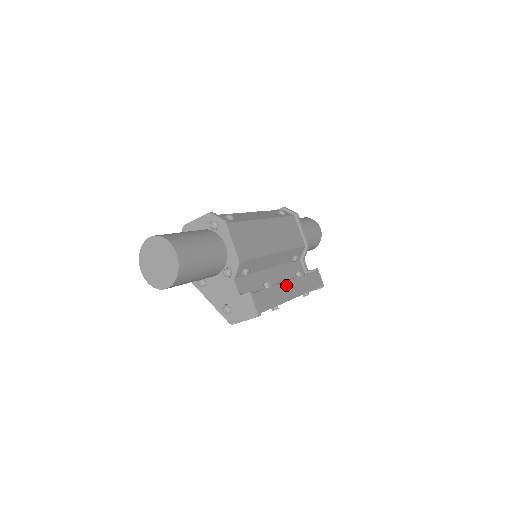
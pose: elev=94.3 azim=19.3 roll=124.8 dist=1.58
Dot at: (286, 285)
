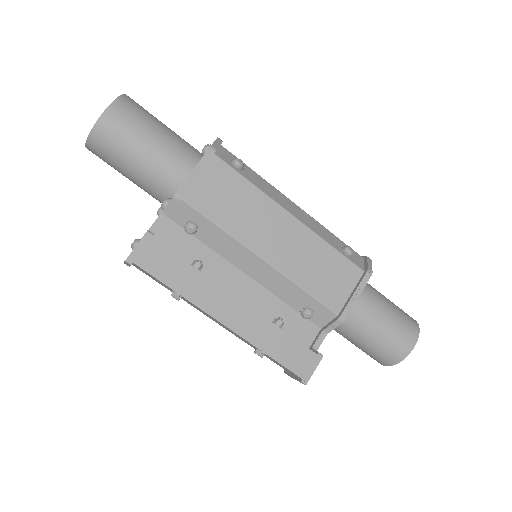
Dot at: (225, 296)
